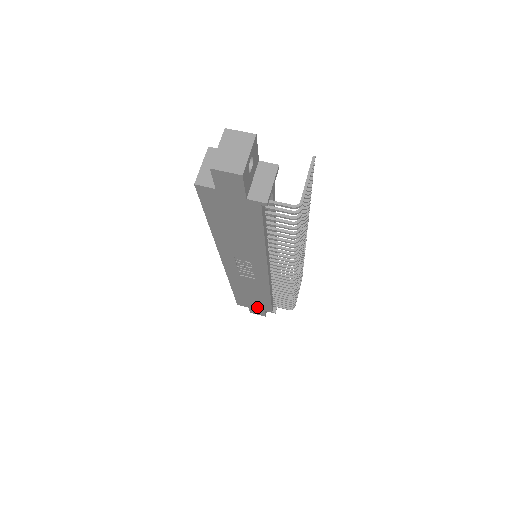
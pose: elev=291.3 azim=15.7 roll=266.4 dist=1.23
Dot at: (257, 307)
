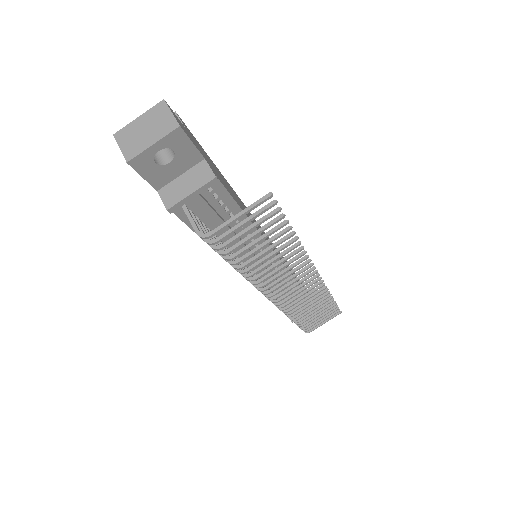
Dot at: occluded
